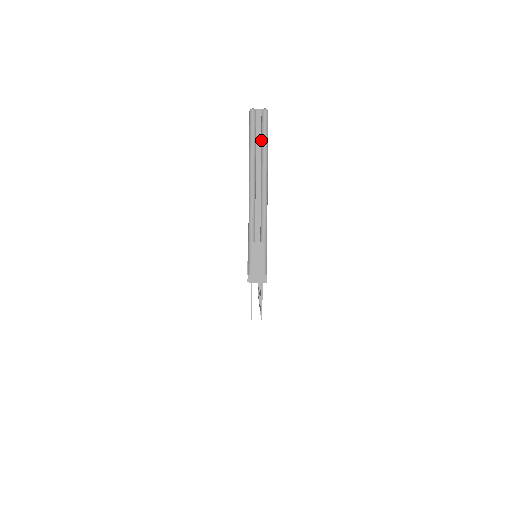
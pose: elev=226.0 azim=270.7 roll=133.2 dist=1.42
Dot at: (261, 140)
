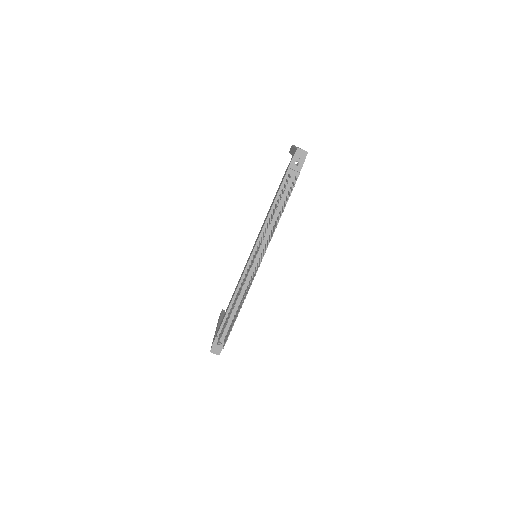
Dot at: occluded
